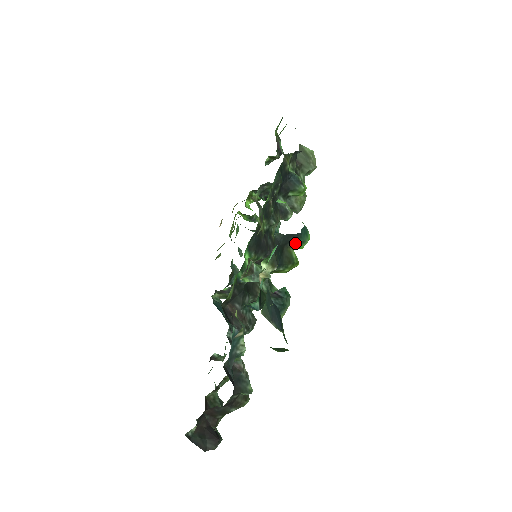
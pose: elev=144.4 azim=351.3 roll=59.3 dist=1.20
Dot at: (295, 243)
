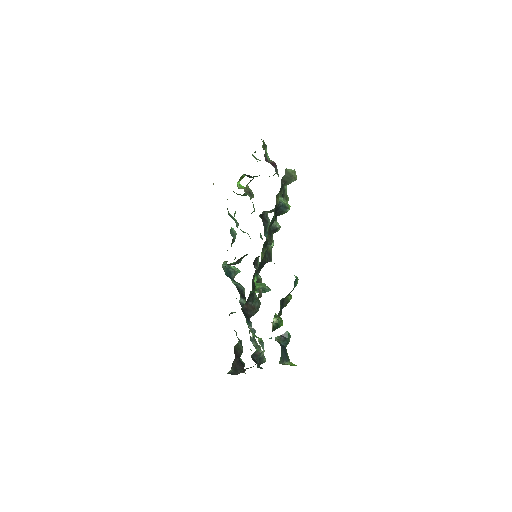
Dot at: occluded
